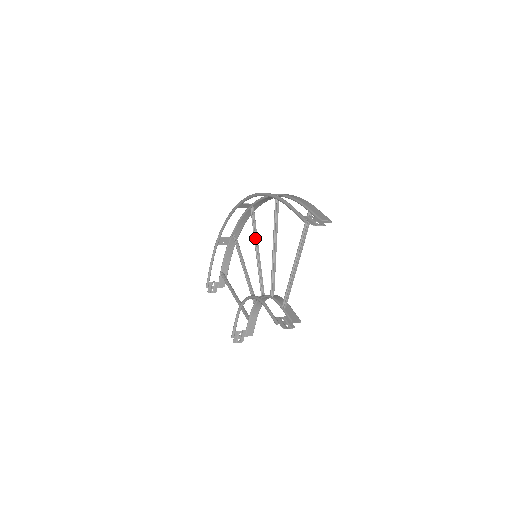
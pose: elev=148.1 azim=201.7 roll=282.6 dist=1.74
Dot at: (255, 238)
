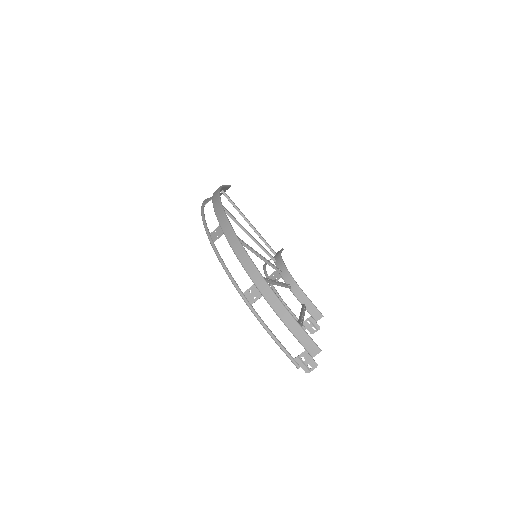
Dot at: occluded
